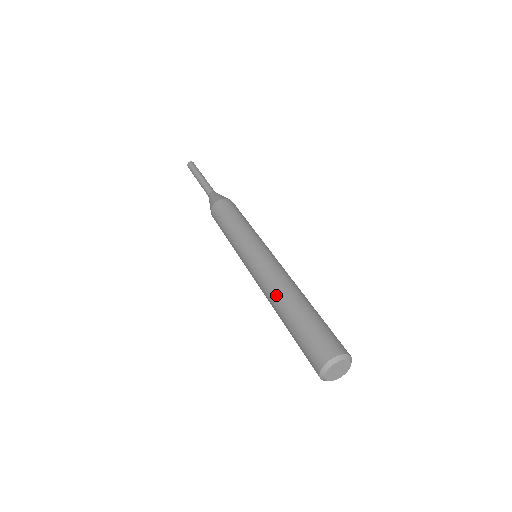
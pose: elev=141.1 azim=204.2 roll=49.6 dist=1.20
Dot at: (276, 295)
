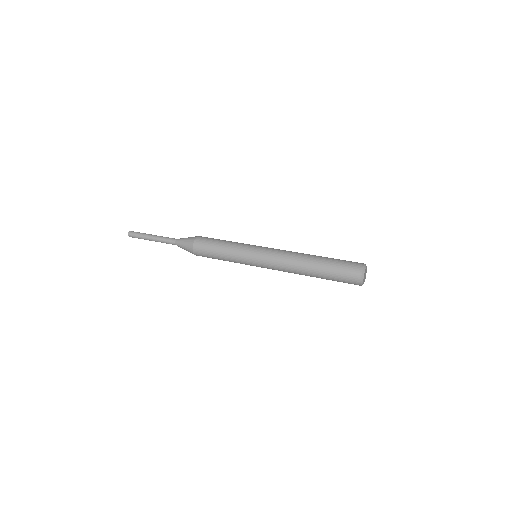
Dot at: (299, 271)
